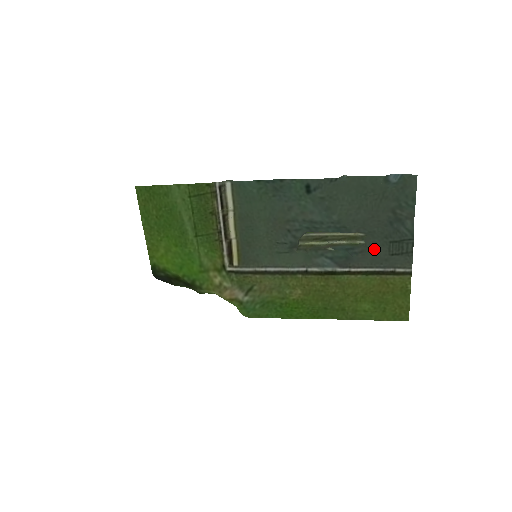
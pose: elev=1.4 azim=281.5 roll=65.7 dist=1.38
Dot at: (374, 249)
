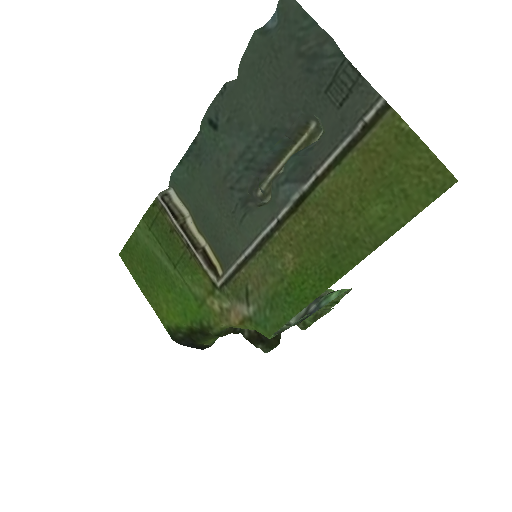
Dot at: (326, 124)
